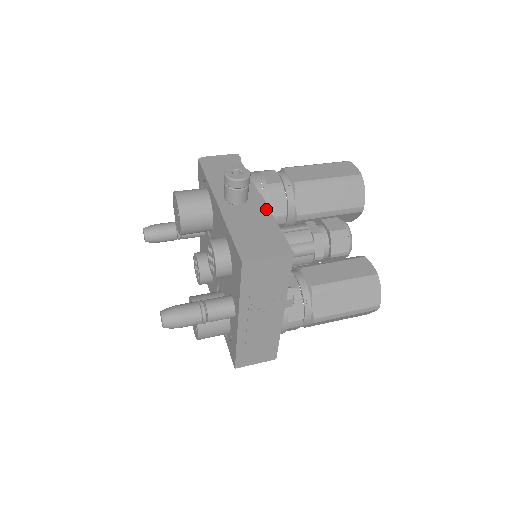
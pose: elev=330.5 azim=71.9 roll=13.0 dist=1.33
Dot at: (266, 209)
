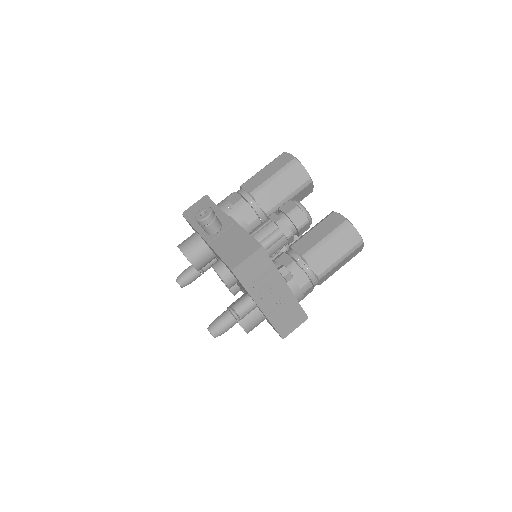
Dot at: (236, 225)
